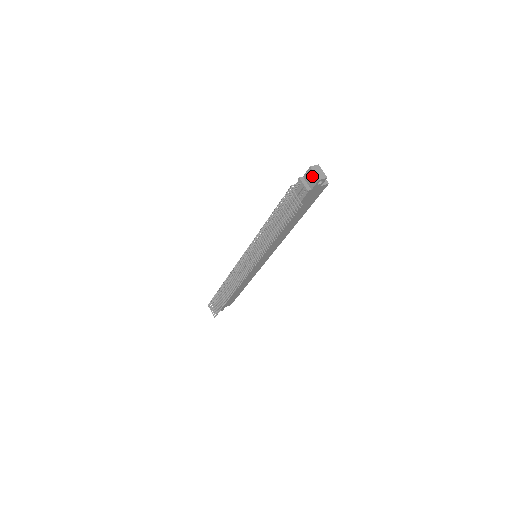
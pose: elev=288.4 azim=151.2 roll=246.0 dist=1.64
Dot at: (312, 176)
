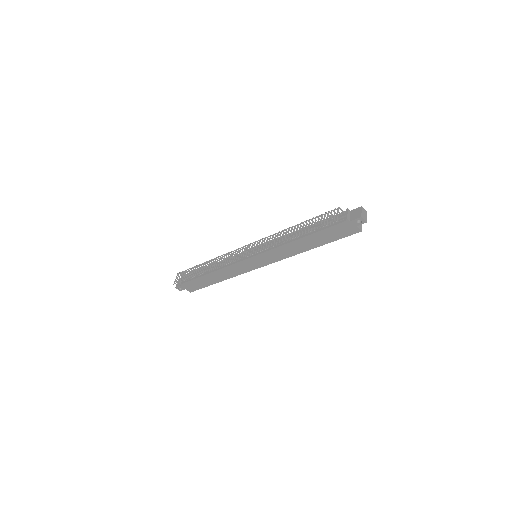
Dot at: (358, 212)
